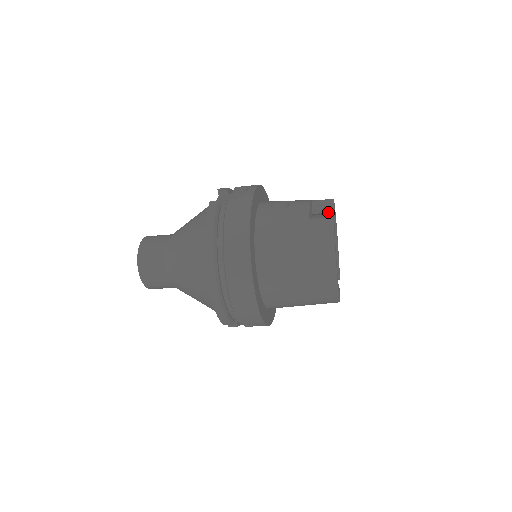
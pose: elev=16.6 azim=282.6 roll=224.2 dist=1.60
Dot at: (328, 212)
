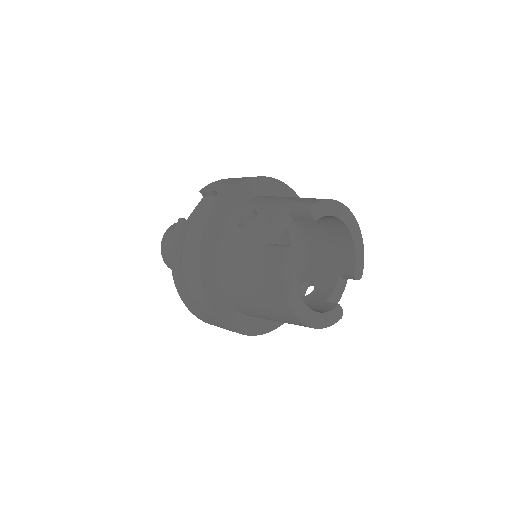
Dot at: (308, 220)
